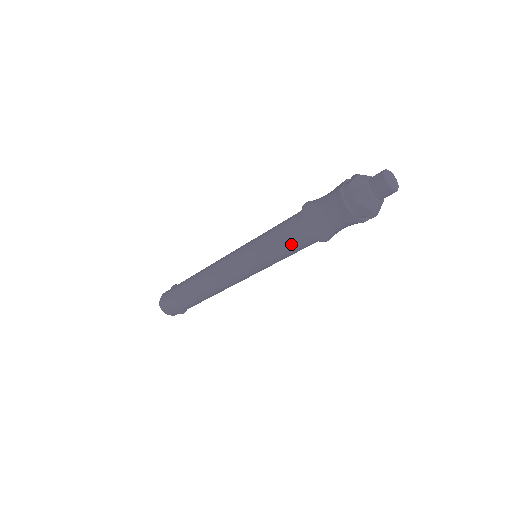
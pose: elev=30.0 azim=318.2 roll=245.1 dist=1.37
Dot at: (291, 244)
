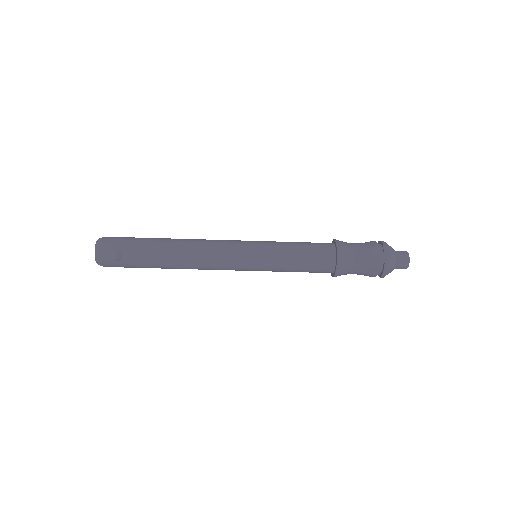
Dot at: (311, 248)
